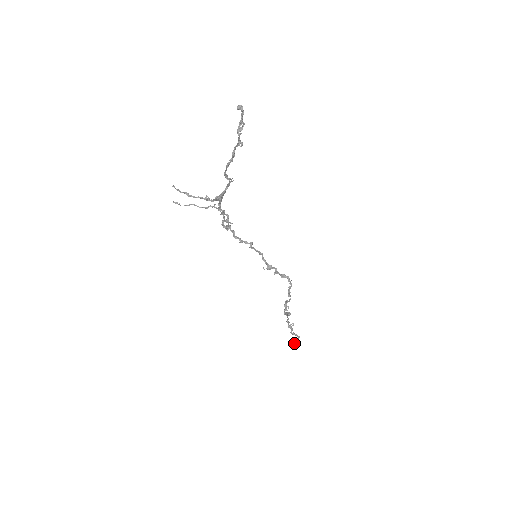
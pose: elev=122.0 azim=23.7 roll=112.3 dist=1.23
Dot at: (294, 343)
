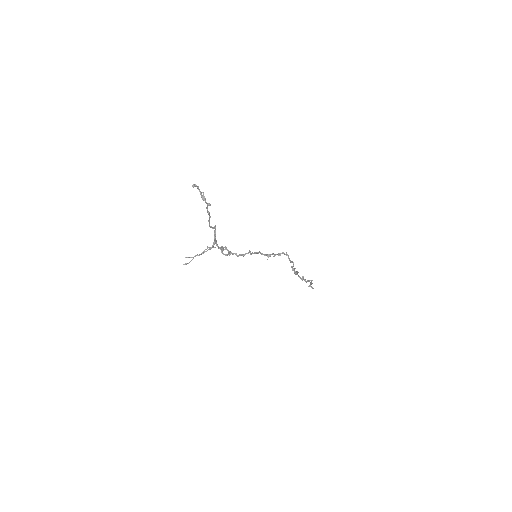
Dot at: (311, 287)
